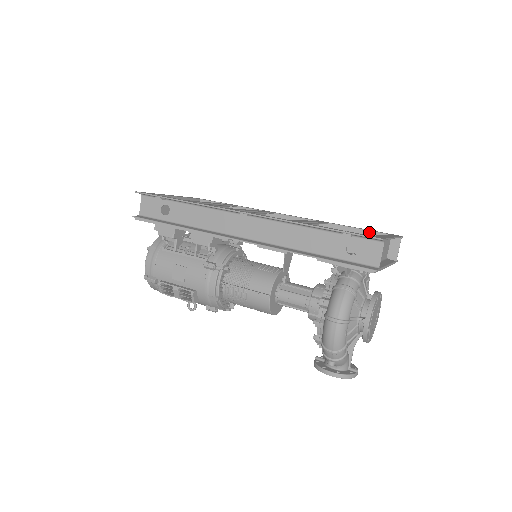
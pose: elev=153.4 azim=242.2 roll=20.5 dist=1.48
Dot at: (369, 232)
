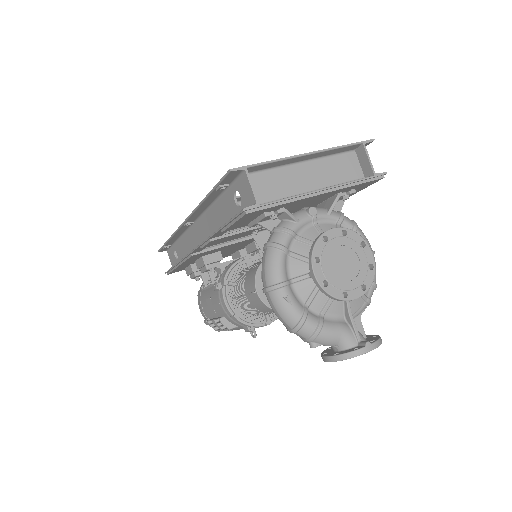
Dot at: occluded
